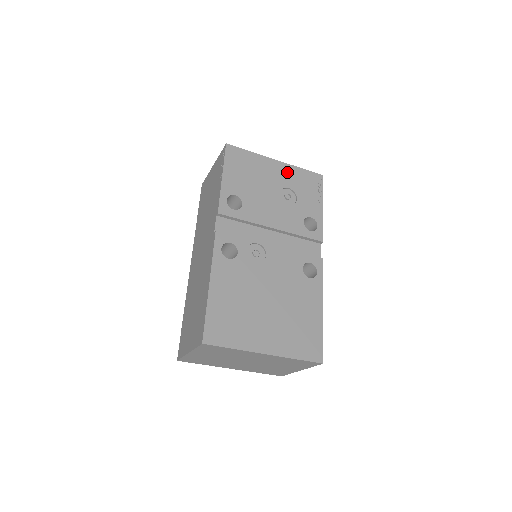
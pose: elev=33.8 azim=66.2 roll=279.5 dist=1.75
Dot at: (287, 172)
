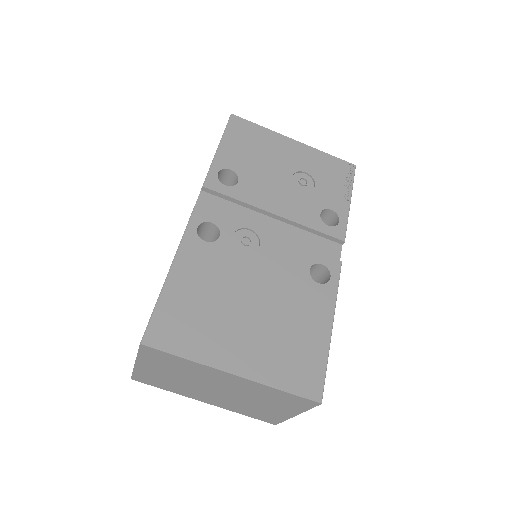
Dot at: (306, 155)
